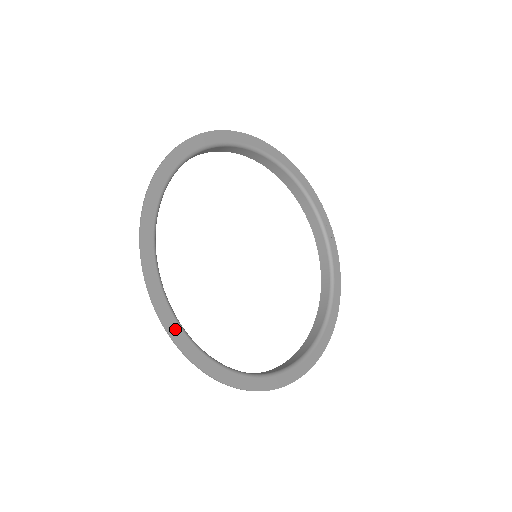
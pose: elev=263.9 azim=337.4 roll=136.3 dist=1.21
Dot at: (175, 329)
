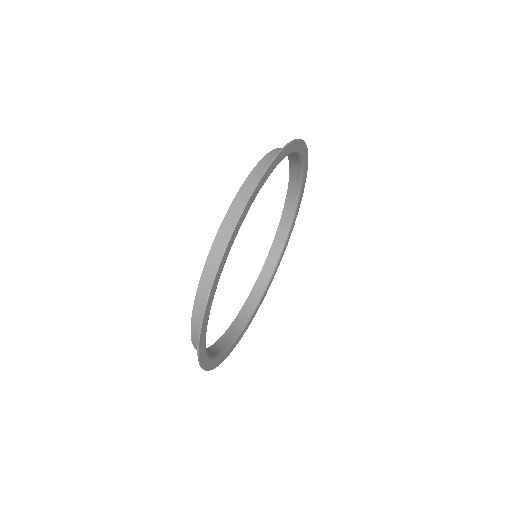
Dot at: (226, 256)
